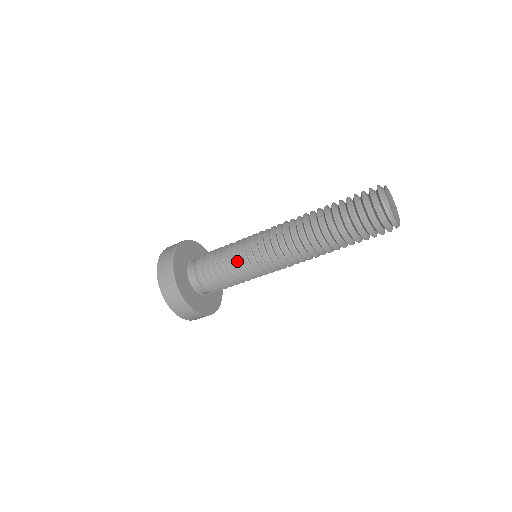
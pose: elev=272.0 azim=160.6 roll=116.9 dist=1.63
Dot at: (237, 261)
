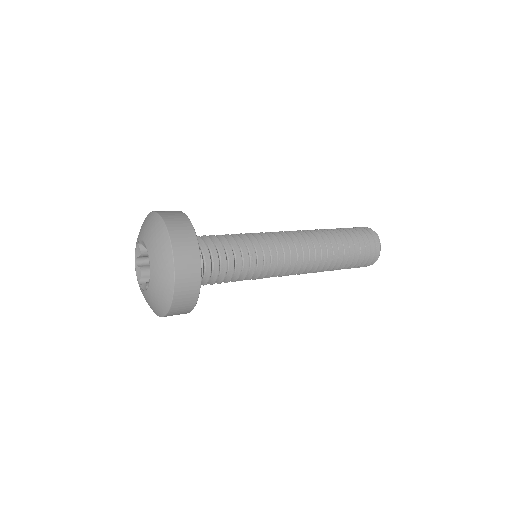
Dot at: occluded
